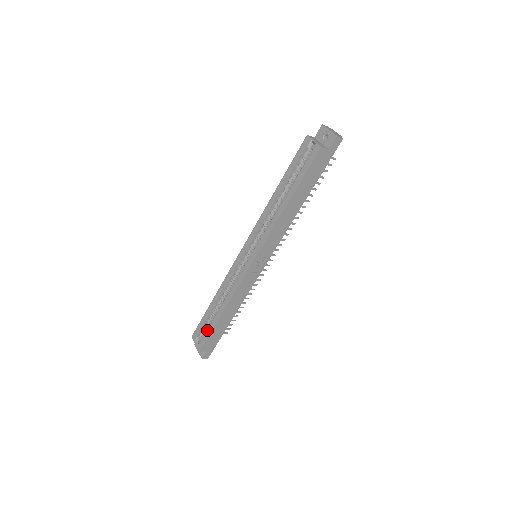
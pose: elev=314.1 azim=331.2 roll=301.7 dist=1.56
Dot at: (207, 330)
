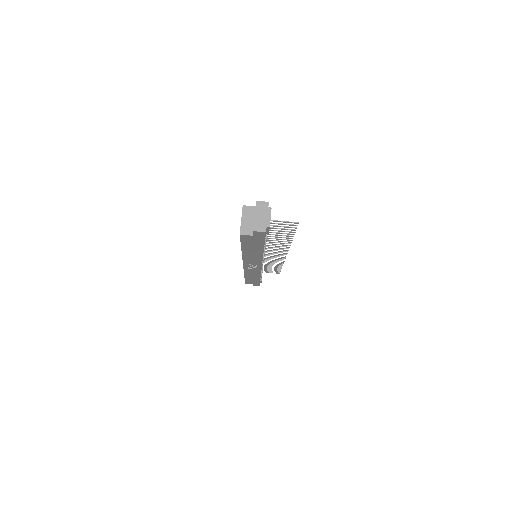
Dot at: occluded
